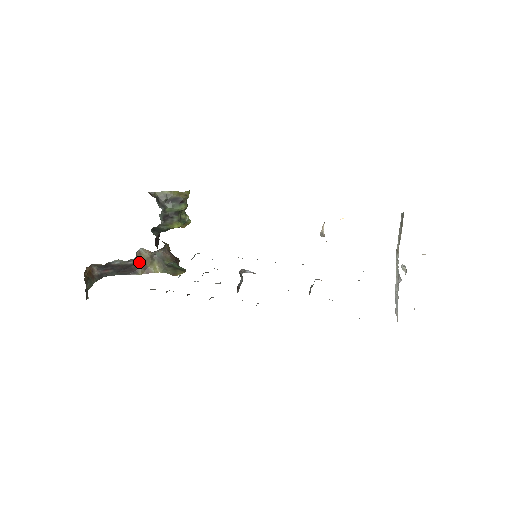
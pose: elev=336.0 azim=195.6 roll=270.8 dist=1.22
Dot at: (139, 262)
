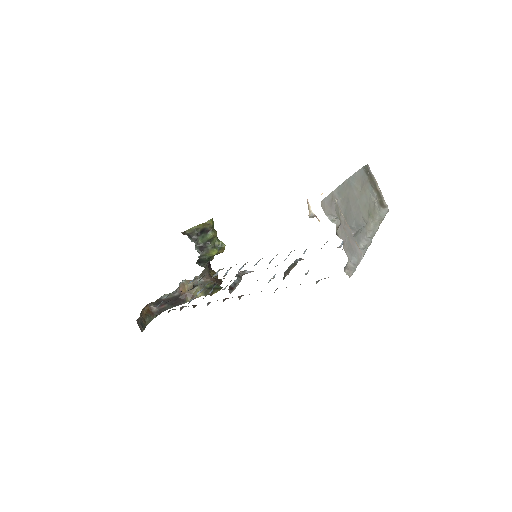
Dot at: (184, 292)
